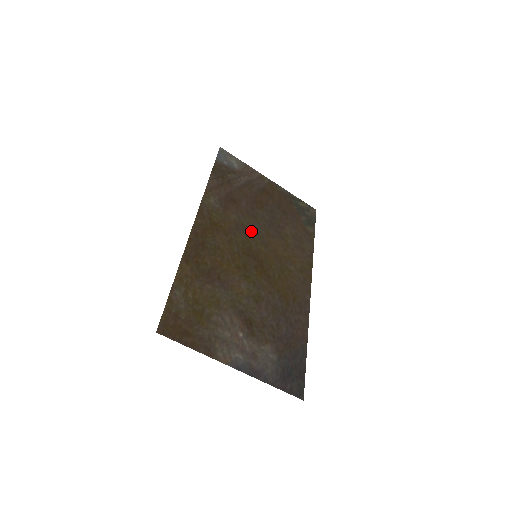
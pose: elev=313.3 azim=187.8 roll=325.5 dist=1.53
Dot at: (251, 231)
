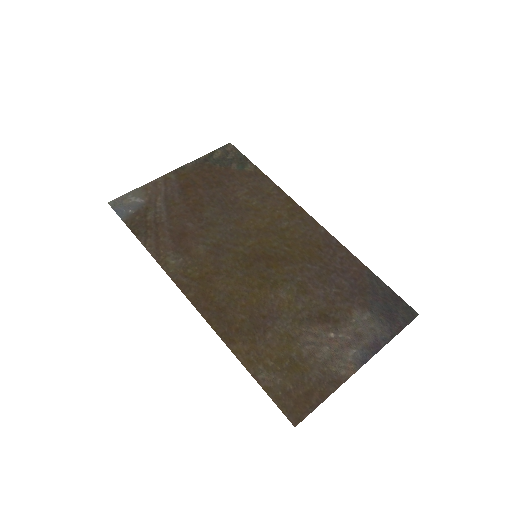
Dot at: (226, 241)
